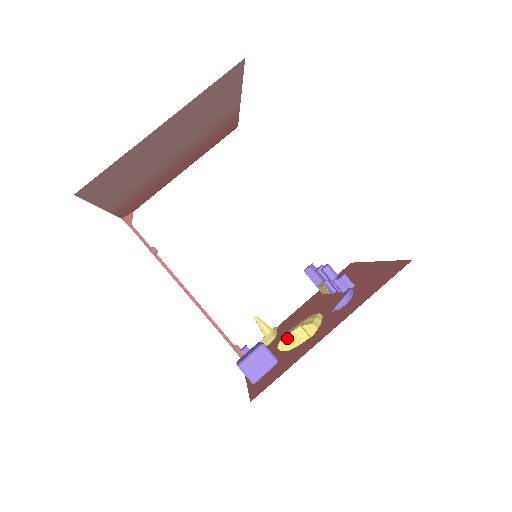
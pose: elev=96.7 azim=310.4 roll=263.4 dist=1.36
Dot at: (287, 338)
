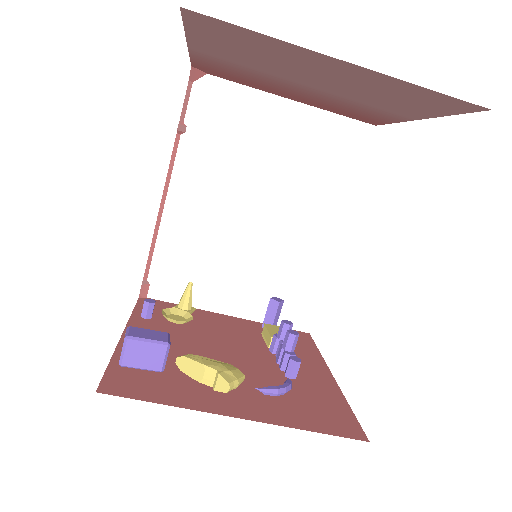
Dot at: (194, 363)
